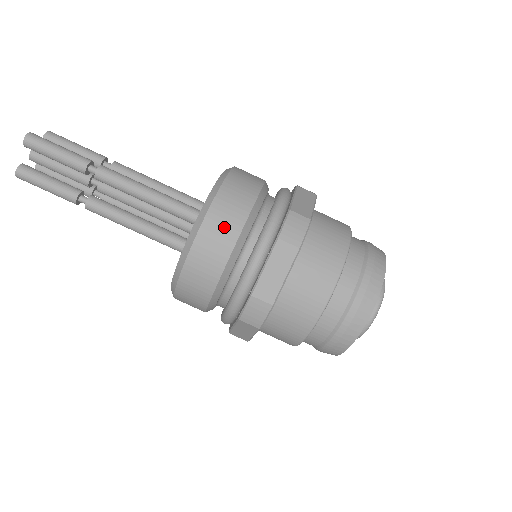
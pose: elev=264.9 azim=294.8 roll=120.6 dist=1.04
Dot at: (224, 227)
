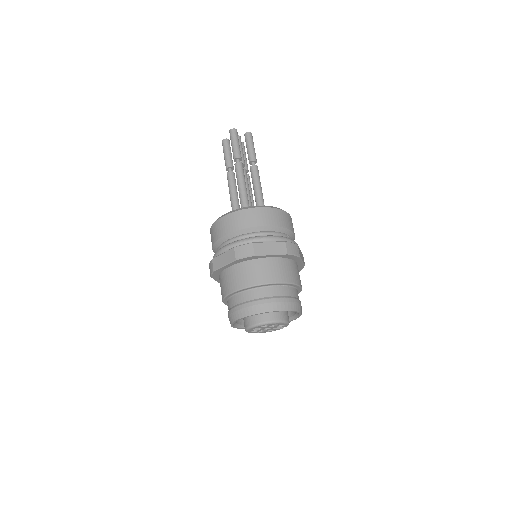
Dot at: (229, 225)
